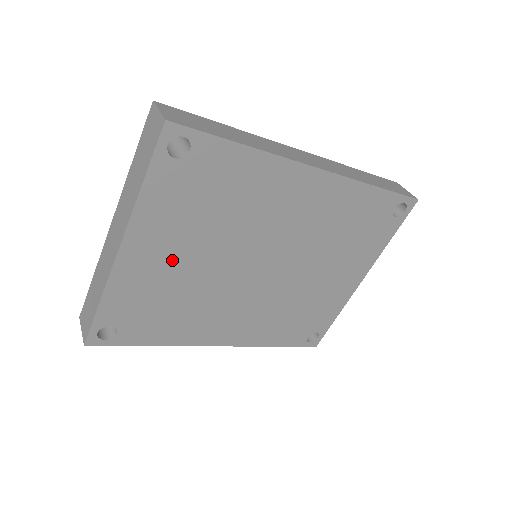
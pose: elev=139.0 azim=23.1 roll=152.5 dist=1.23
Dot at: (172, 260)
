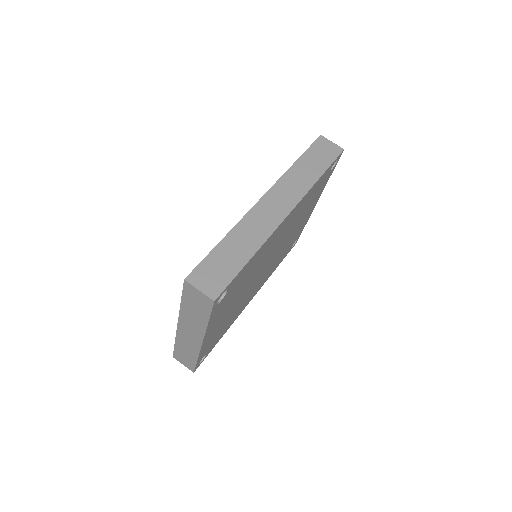
Dot at: (225, 316)
